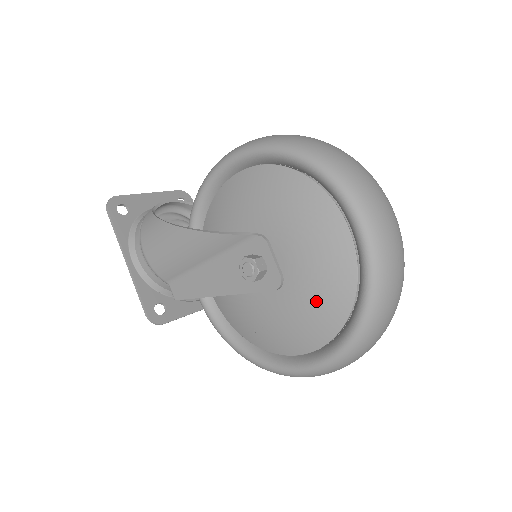
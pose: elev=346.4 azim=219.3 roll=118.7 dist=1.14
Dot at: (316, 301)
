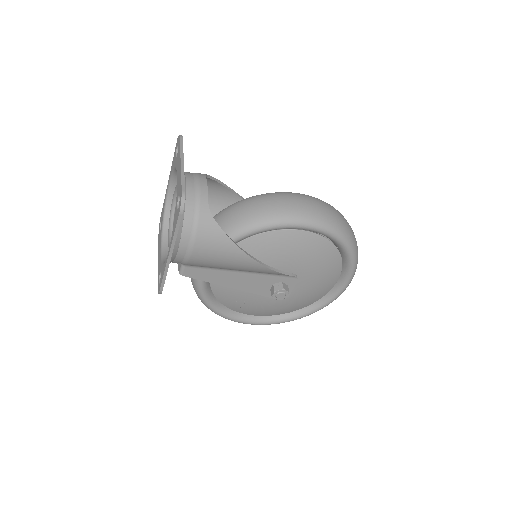
Dot at: (293, 306)
